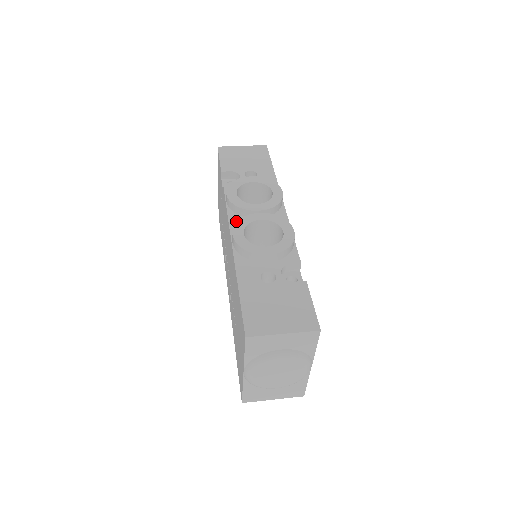
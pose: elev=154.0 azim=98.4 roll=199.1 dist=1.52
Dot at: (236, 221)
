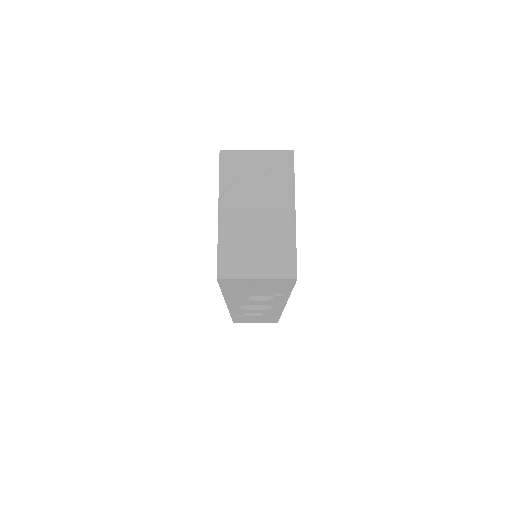
Dot at: occluded
